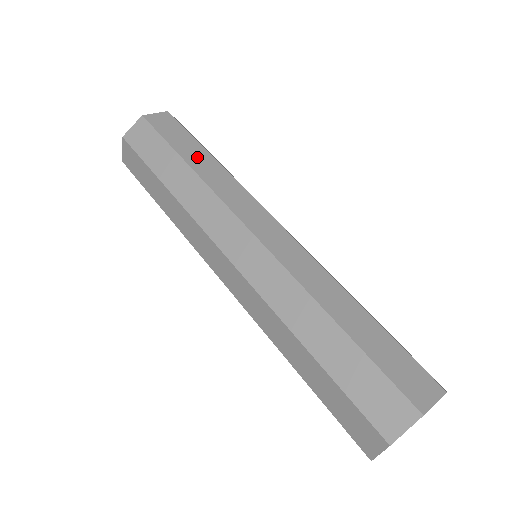
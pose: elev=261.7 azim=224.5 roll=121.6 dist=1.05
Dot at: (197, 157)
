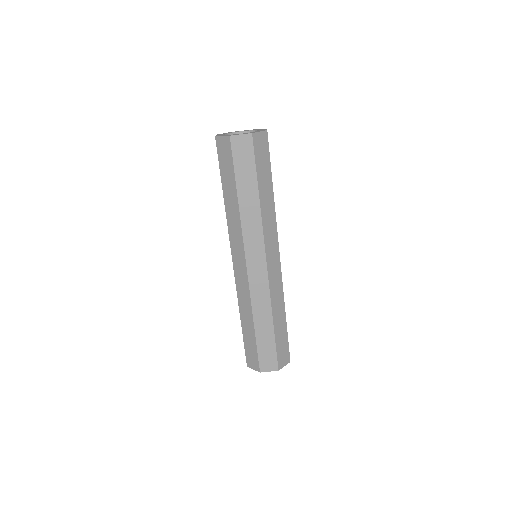
Dot at: (266, 190)
